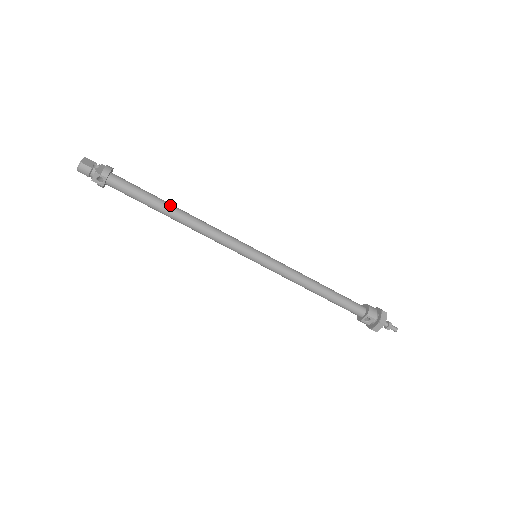
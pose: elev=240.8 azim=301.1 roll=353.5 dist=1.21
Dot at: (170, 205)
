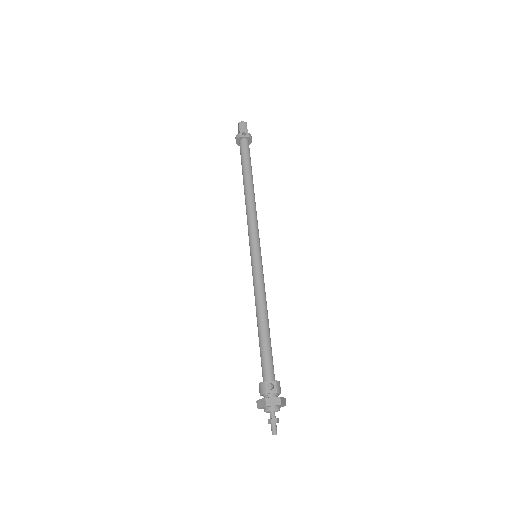
Dot at: occluded
